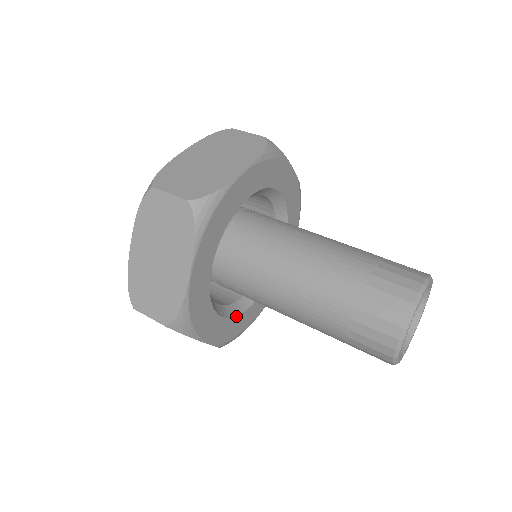
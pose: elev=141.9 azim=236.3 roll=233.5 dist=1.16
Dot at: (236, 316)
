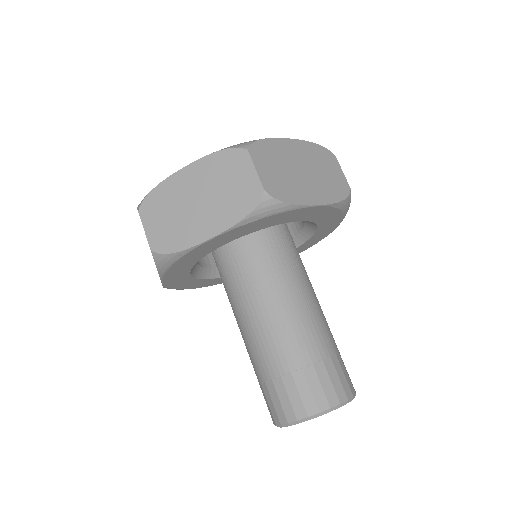
Dot at: occluded
